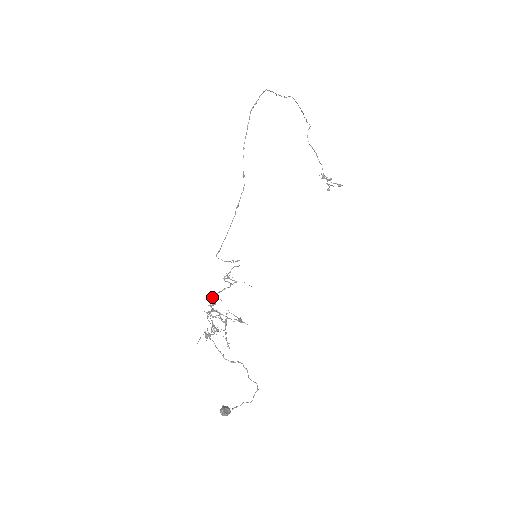
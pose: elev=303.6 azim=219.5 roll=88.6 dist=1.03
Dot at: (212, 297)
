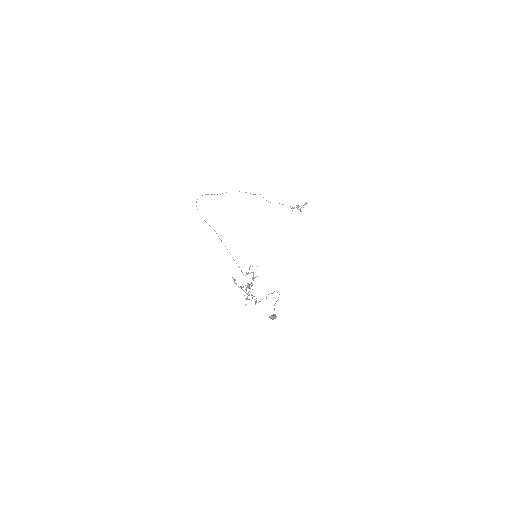
Dot at: occluded
